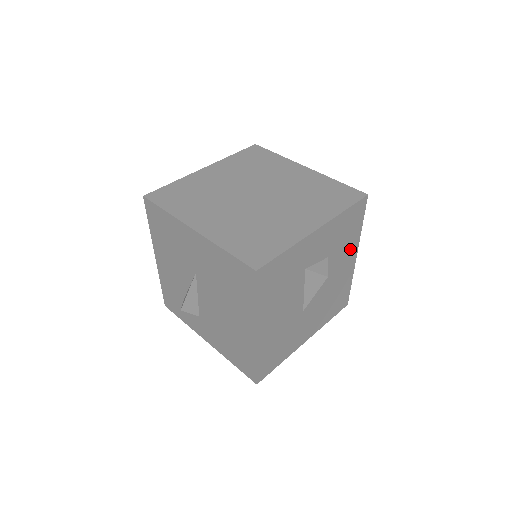
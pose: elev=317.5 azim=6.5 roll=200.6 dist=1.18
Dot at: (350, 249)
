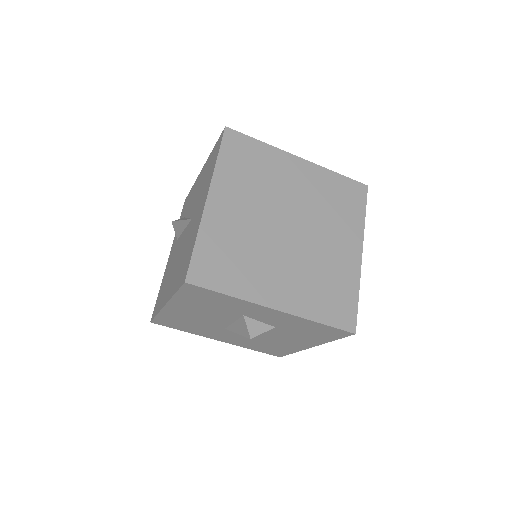
Dot at: (307, 340)
